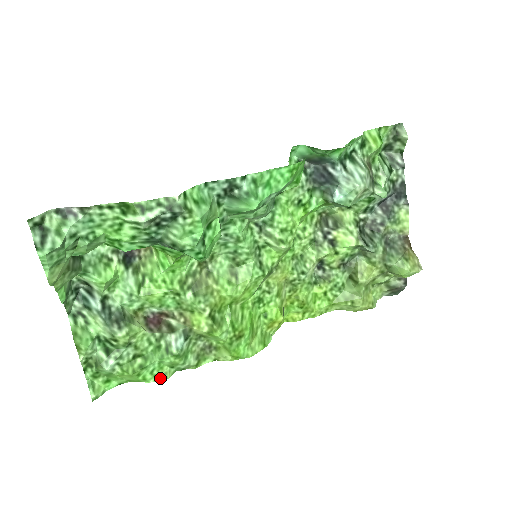
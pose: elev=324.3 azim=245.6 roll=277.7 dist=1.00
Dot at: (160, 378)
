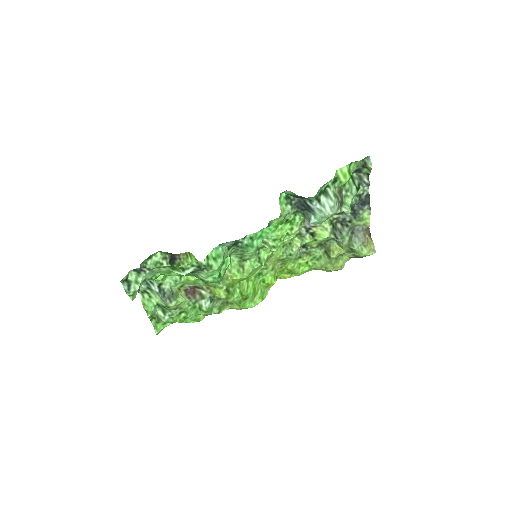
Dot at: (196, 321)
